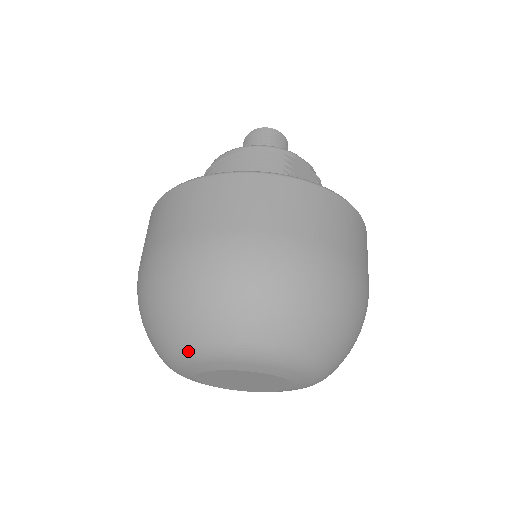
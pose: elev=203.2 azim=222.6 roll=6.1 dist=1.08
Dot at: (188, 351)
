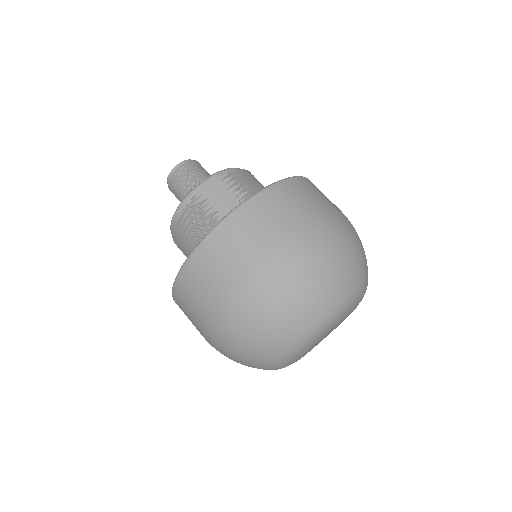
Dot at: (276, 368)
